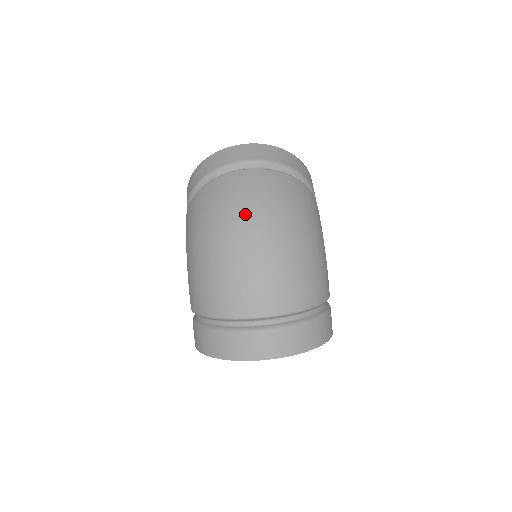
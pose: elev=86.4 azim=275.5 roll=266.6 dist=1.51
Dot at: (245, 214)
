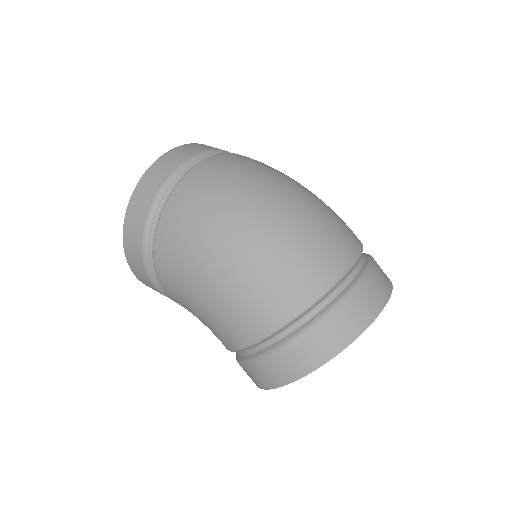
Dot at: (250, 188)
